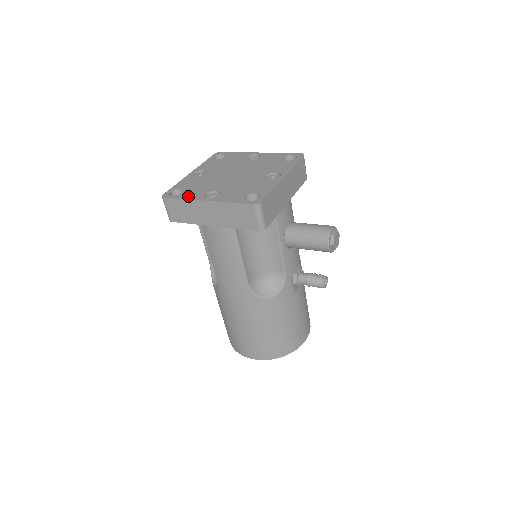
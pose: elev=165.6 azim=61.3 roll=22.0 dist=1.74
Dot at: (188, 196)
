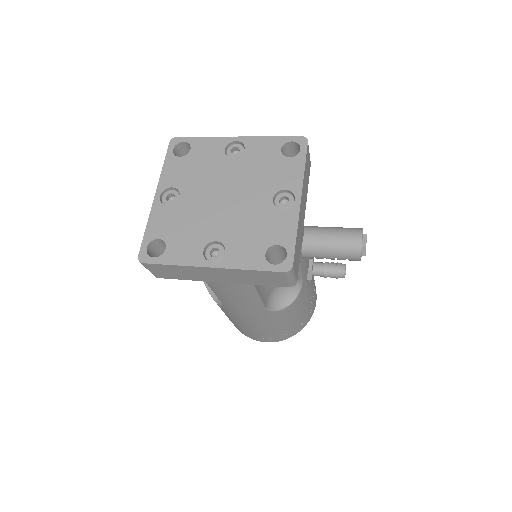
Dot at: (179, 258)
